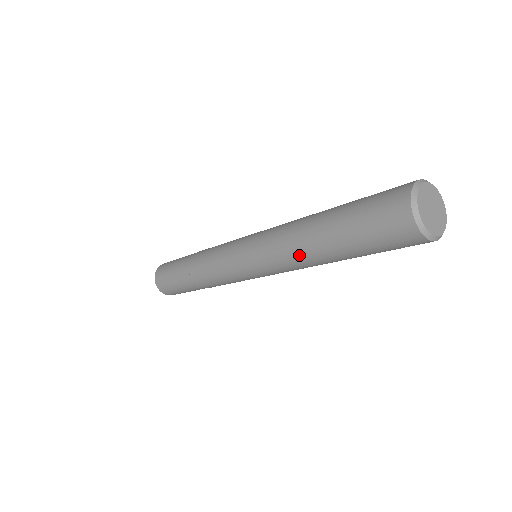
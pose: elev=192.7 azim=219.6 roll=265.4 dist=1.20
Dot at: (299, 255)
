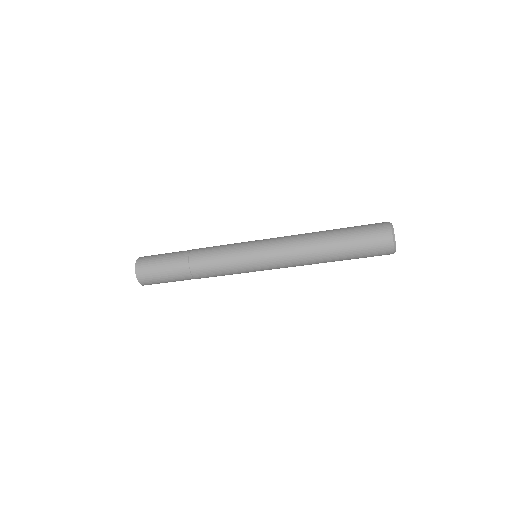
Dot at: (309, 255)
